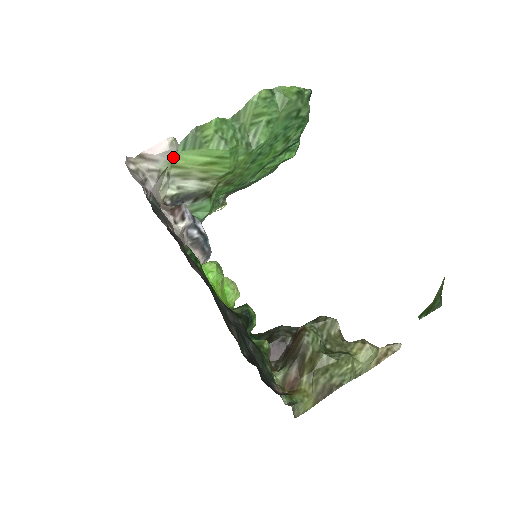
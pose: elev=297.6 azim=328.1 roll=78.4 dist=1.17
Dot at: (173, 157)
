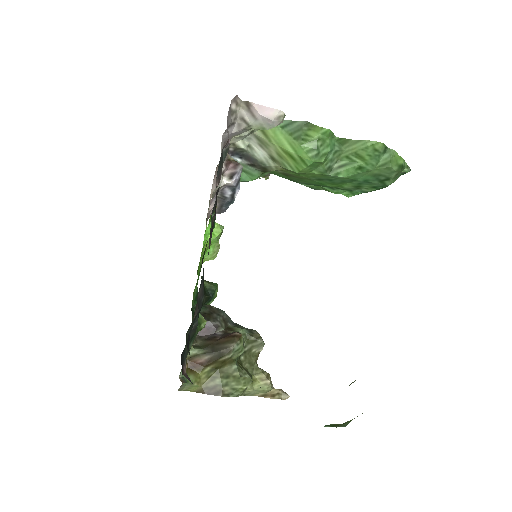
Dot at: (270, 127)
